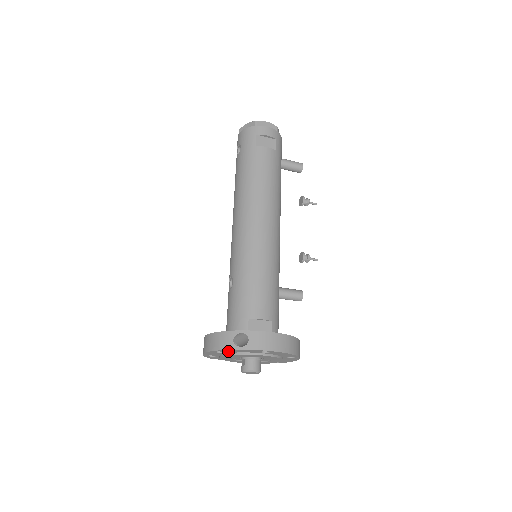
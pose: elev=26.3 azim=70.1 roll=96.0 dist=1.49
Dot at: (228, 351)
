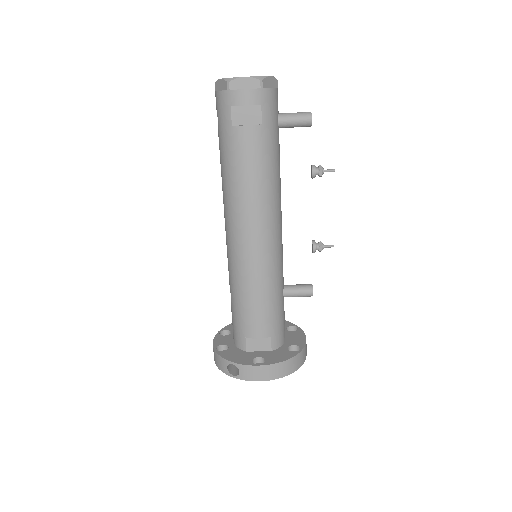
Dot at: occluded
